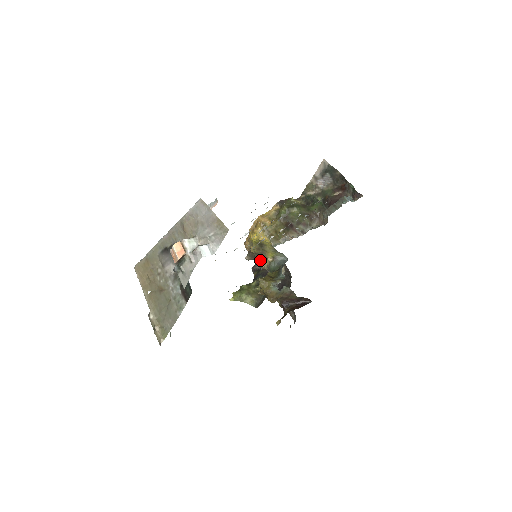
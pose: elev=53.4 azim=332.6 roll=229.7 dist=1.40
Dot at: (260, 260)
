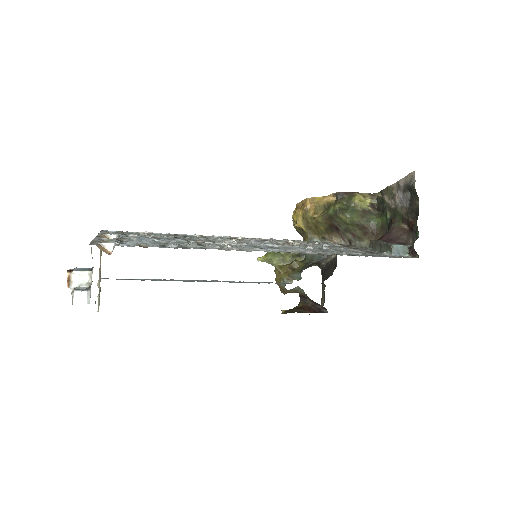
Dot at: occluded
